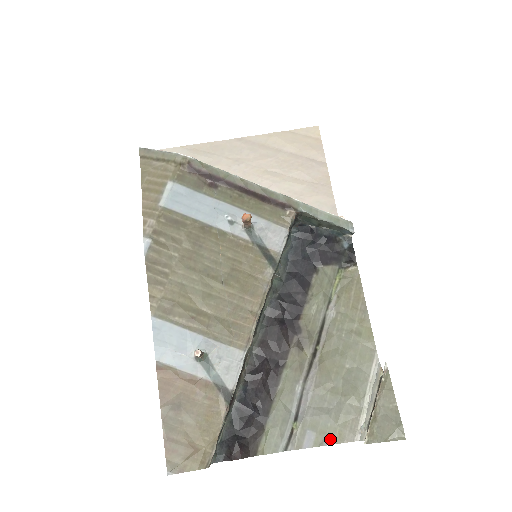
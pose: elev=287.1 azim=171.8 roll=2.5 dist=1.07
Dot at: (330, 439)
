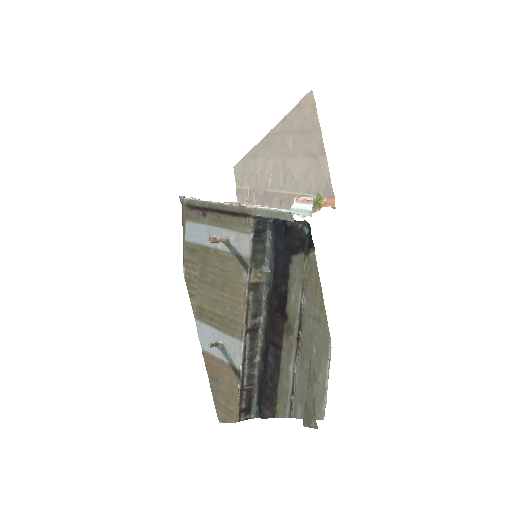
Dot at: occluded
